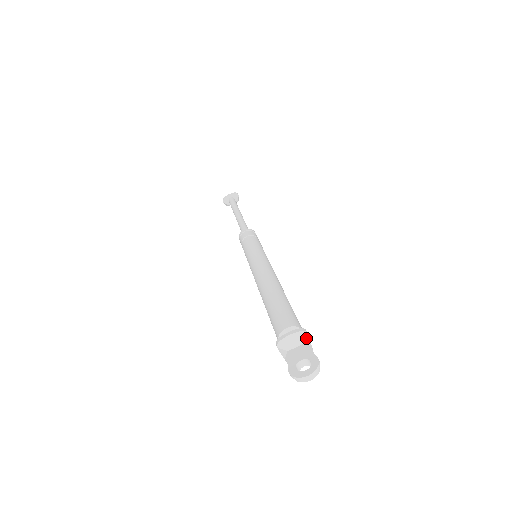
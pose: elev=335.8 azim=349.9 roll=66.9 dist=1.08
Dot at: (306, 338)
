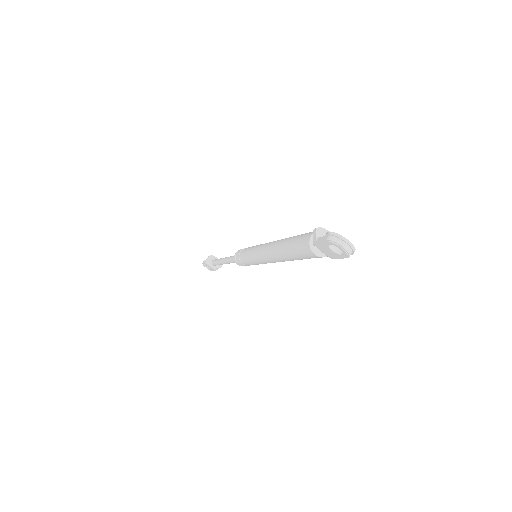
Dot at: occluded
